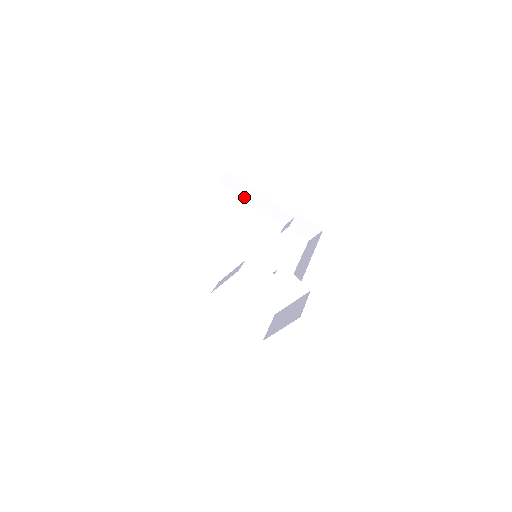
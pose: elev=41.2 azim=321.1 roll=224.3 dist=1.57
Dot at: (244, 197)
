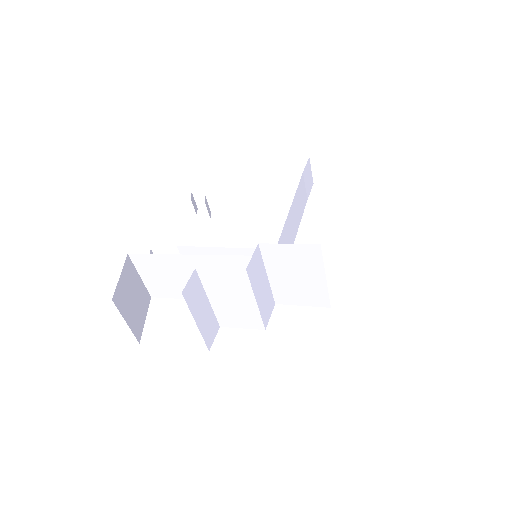
Dot at: occluded
